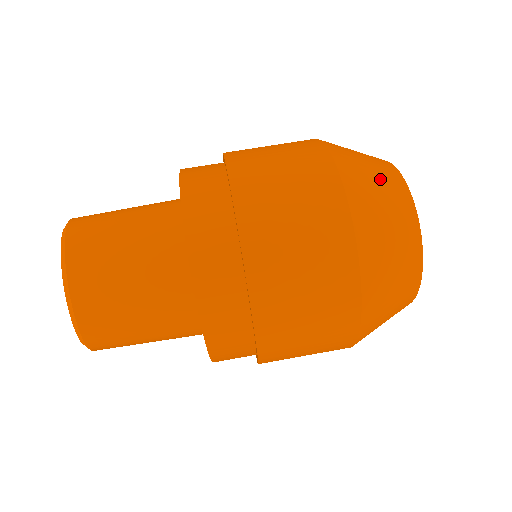
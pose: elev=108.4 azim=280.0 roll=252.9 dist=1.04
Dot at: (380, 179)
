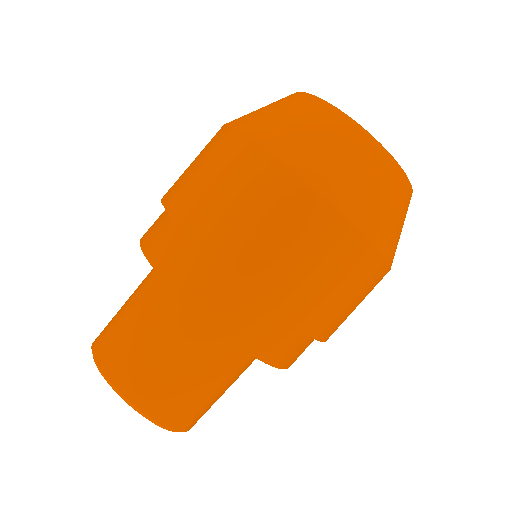
Dot at: (293, 115)
